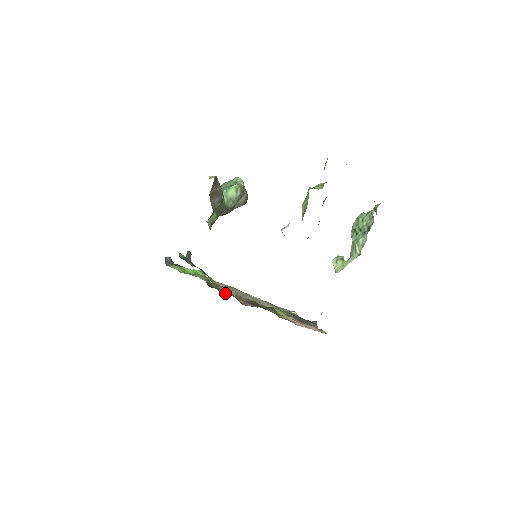
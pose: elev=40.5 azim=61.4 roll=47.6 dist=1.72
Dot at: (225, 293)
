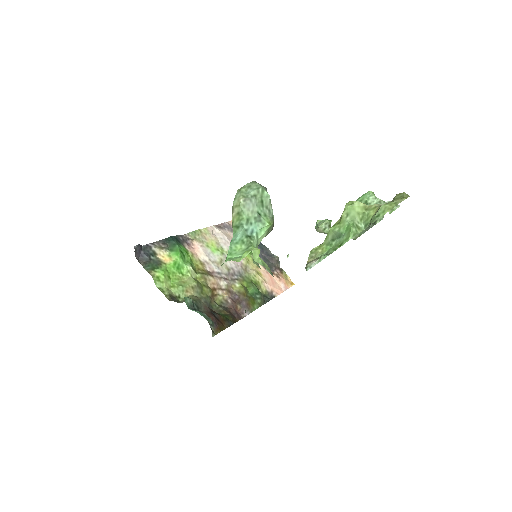
Dot at: (221, 300)
